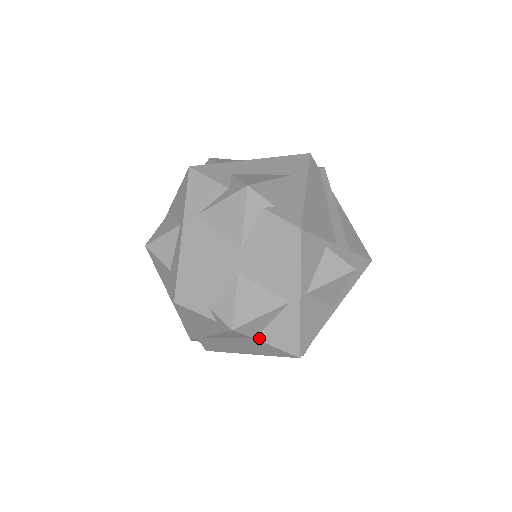
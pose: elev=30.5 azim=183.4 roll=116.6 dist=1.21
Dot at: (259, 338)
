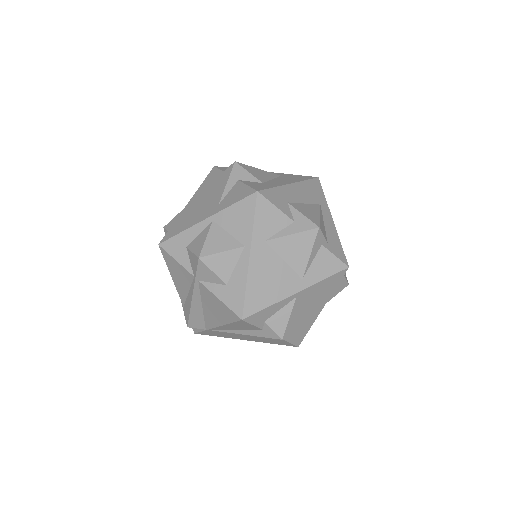
Dot at: occluded
